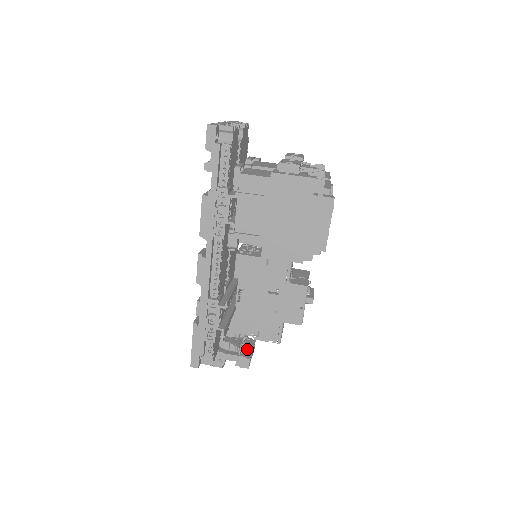
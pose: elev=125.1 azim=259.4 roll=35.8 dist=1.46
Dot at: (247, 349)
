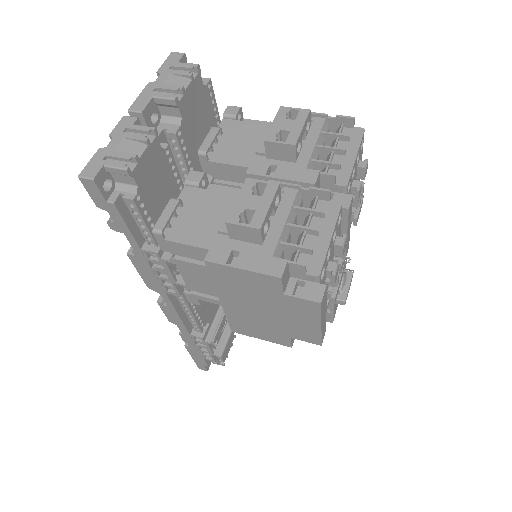
Dot at: occluded
